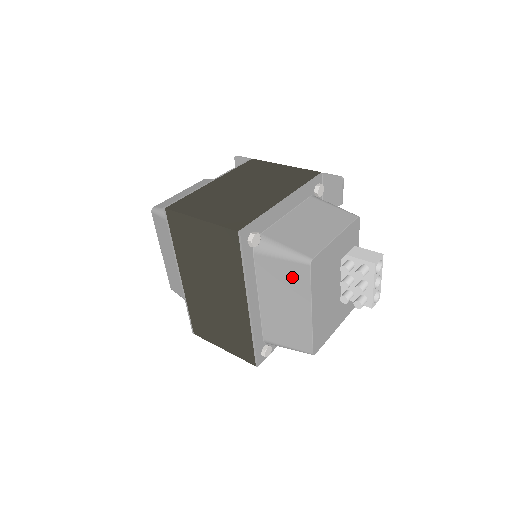
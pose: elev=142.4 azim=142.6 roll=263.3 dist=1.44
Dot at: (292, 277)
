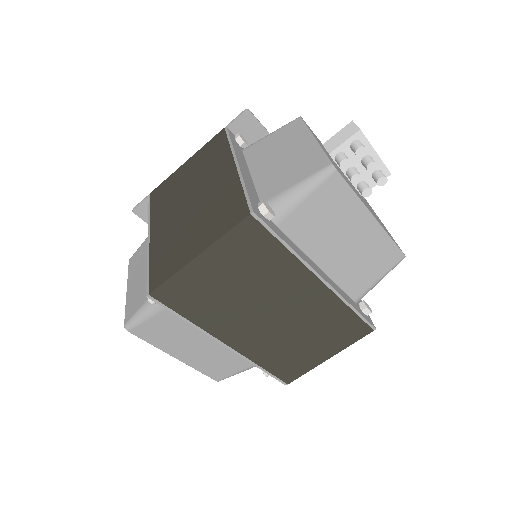
Dot at: (330, 204)
